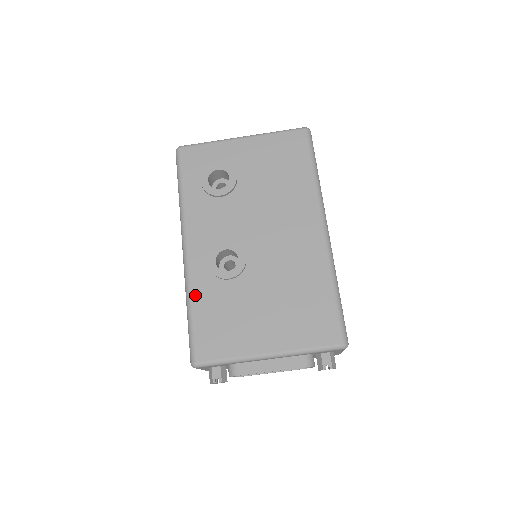
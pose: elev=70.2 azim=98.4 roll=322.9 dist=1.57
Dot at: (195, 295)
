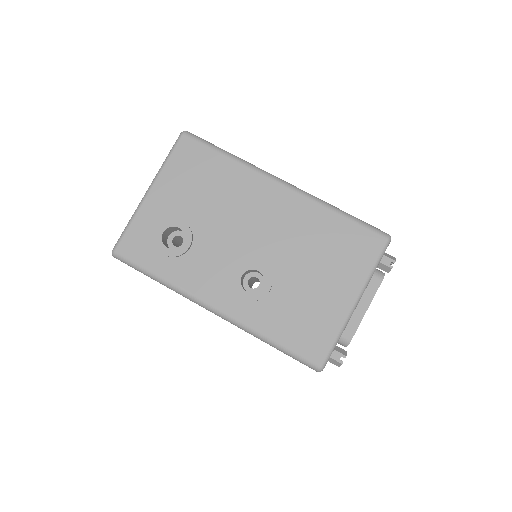
Dot at: (262, 329)
